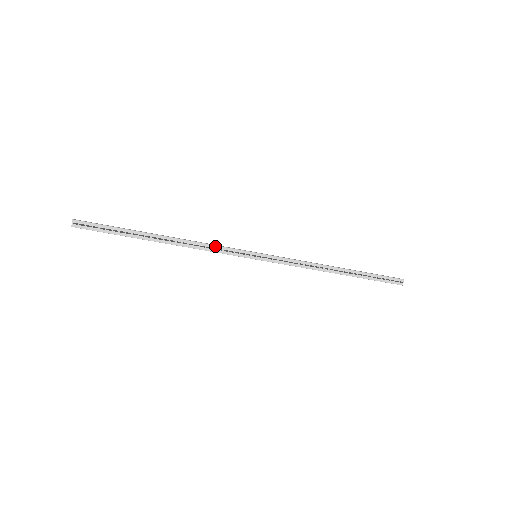
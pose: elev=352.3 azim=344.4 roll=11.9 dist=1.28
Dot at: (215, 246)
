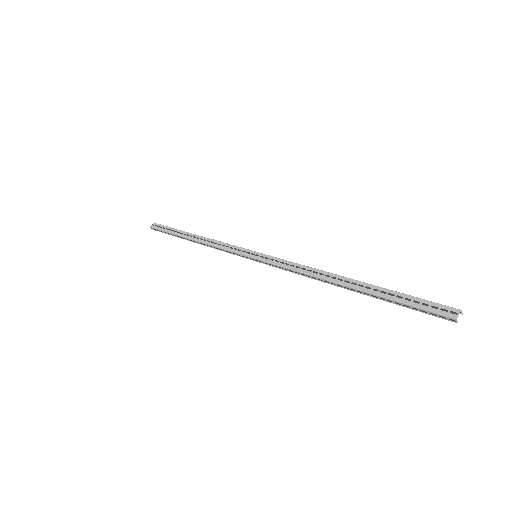
Dot at: (225, 244)
